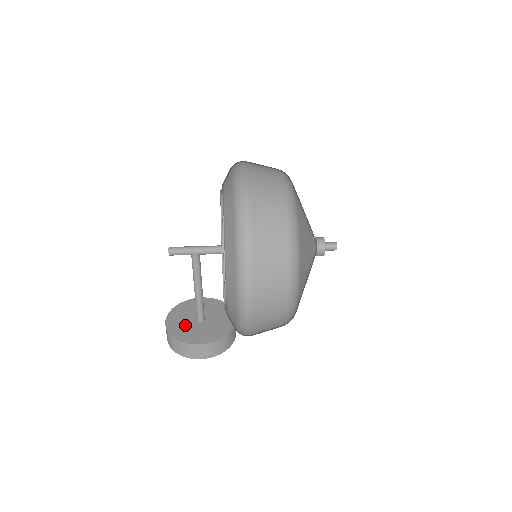
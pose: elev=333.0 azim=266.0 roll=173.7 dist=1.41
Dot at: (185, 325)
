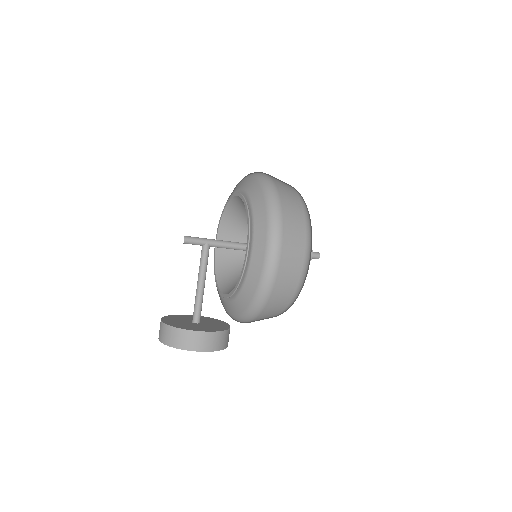
Dot at: (183, 323)
